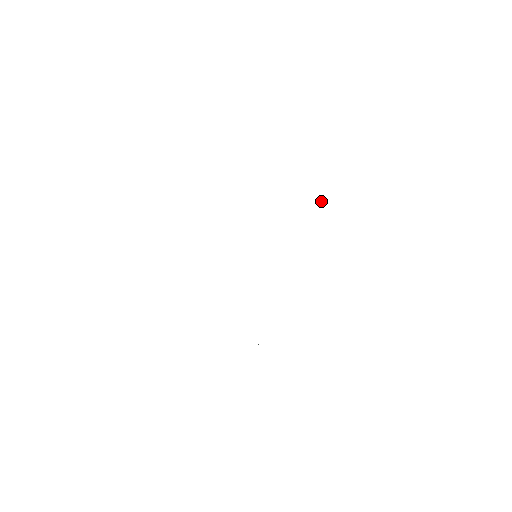
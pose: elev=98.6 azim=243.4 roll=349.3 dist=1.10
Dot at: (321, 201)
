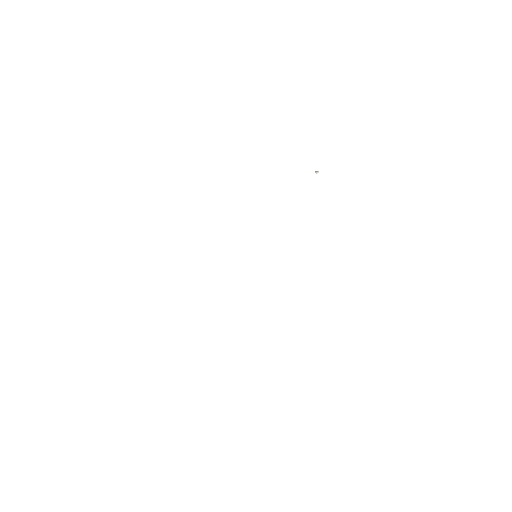
Dot at: (316, 172)
